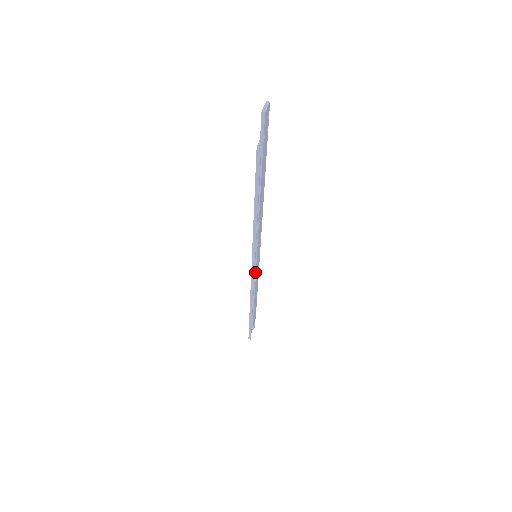
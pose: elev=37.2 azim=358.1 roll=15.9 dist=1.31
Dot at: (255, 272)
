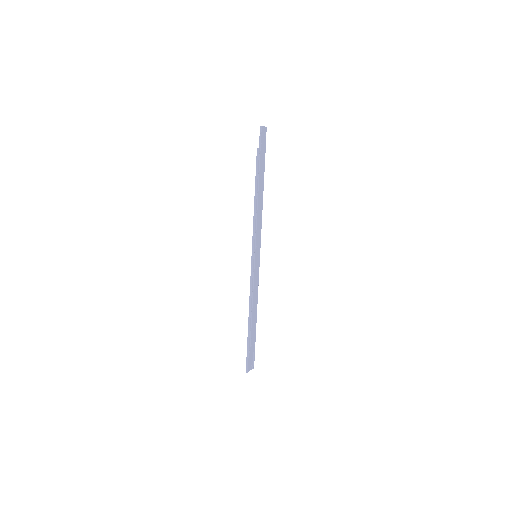
Dot at: (254, 270)
